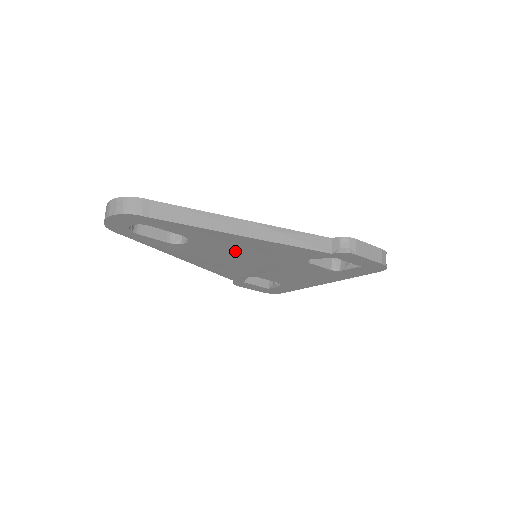
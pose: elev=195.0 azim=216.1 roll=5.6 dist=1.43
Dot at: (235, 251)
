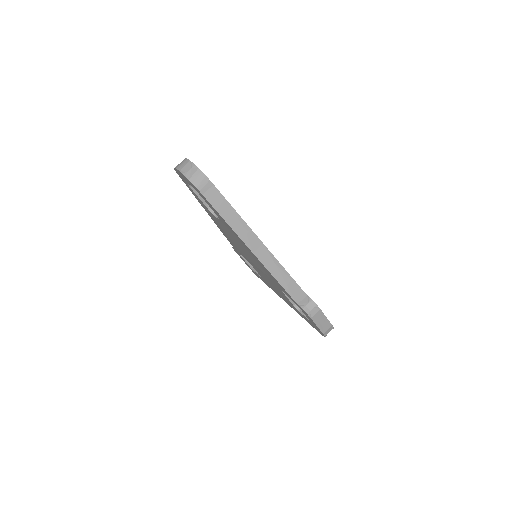
Dot at: (243, 247)
